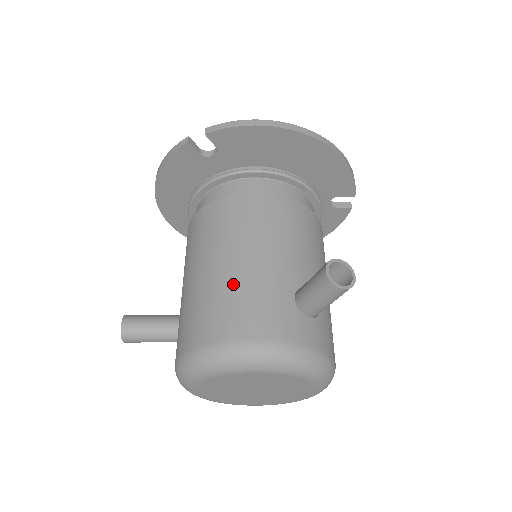
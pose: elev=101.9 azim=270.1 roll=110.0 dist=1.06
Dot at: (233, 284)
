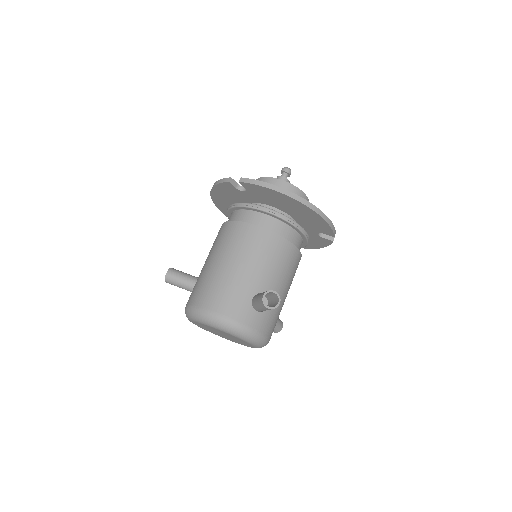
Dot at: (223, 279)
